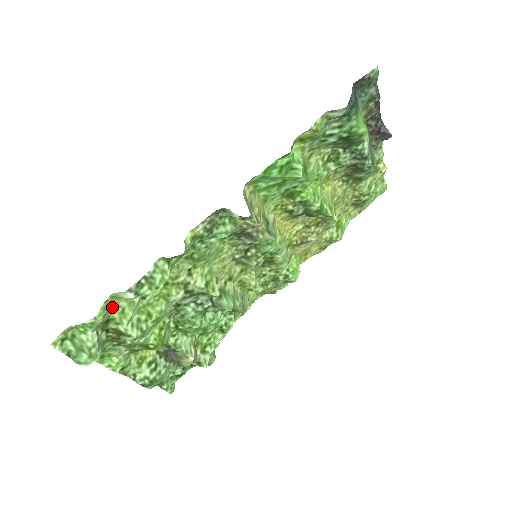
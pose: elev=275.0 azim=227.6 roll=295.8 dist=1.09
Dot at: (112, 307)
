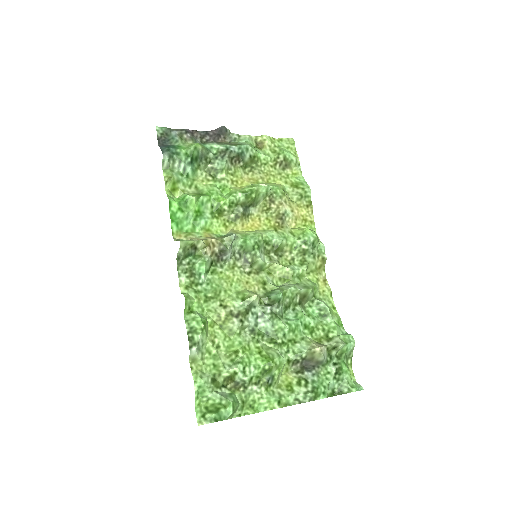
Dot at: (205, 370)
